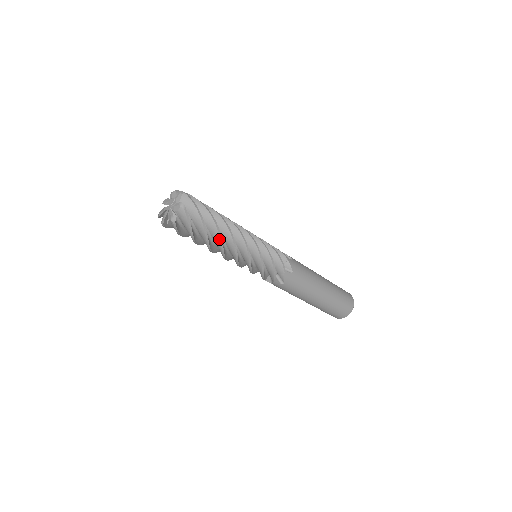
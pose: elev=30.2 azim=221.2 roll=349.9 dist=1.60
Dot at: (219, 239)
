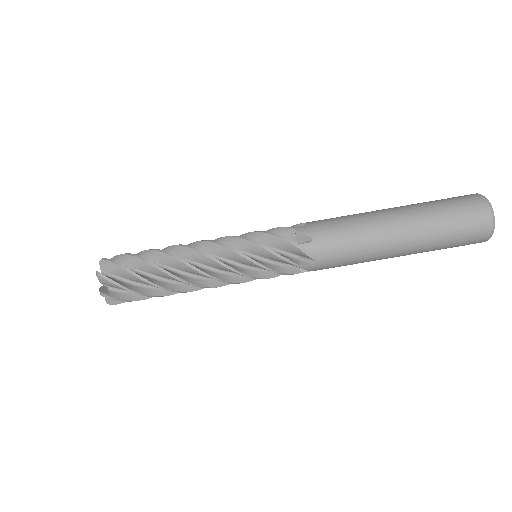
Dot at: (165, 255)
